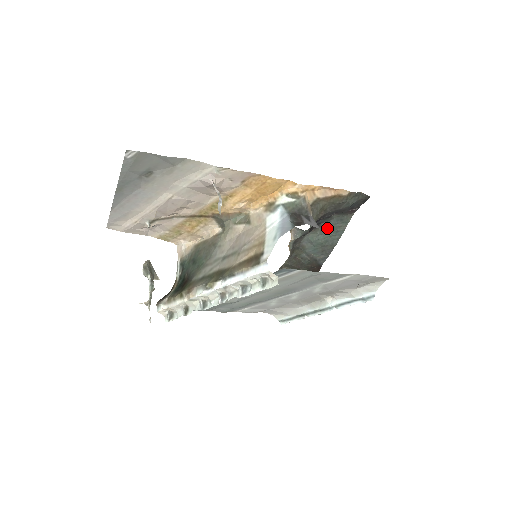
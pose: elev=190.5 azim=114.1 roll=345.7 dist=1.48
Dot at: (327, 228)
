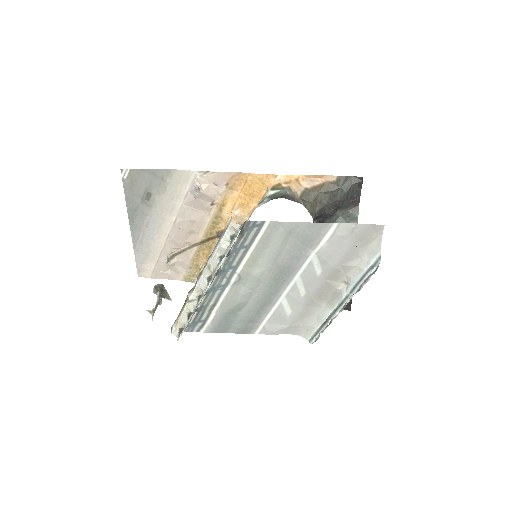
Dot at: occluded
